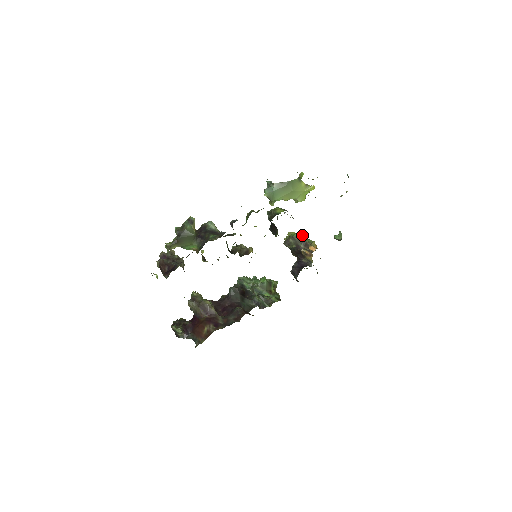
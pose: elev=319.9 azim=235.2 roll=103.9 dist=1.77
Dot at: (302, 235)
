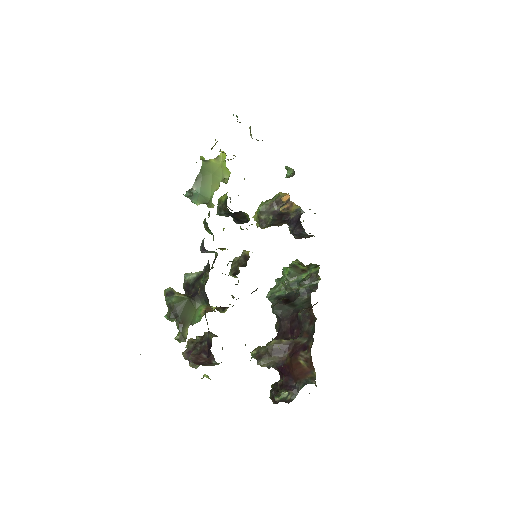
Dot at: (265, 202)
